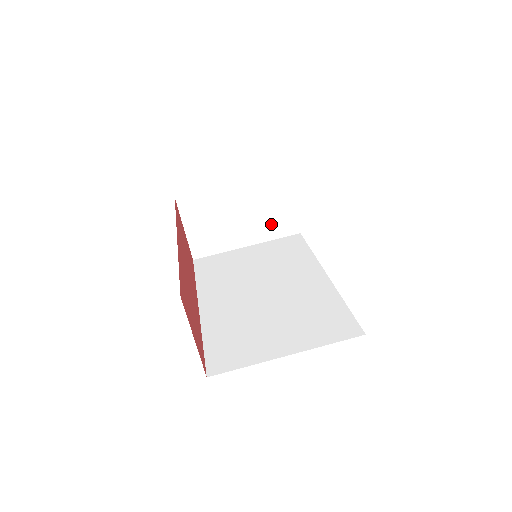
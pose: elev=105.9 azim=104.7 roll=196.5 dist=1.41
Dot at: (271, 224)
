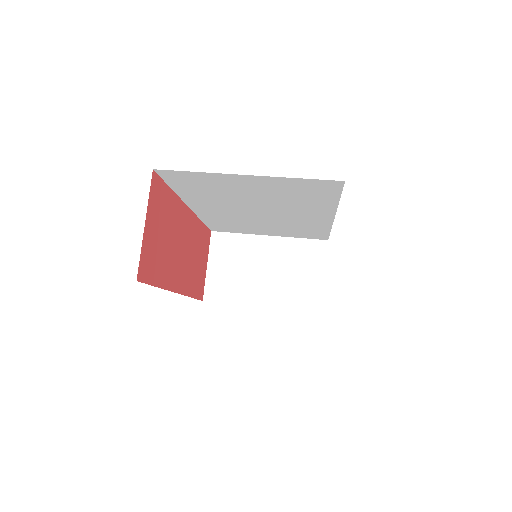
Dot at: (294, 291)
